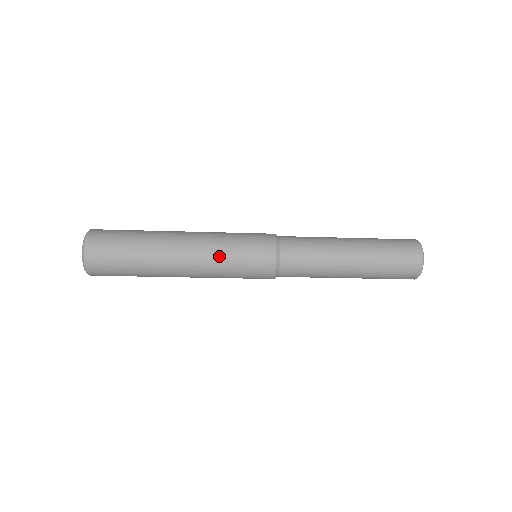
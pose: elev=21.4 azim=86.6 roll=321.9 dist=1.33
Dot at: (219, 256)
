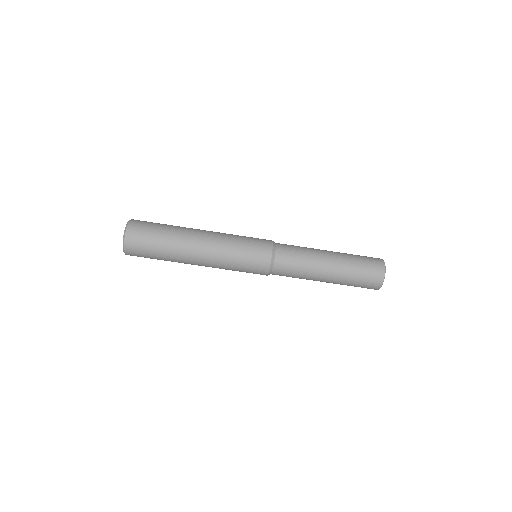
Dot at: occluded
